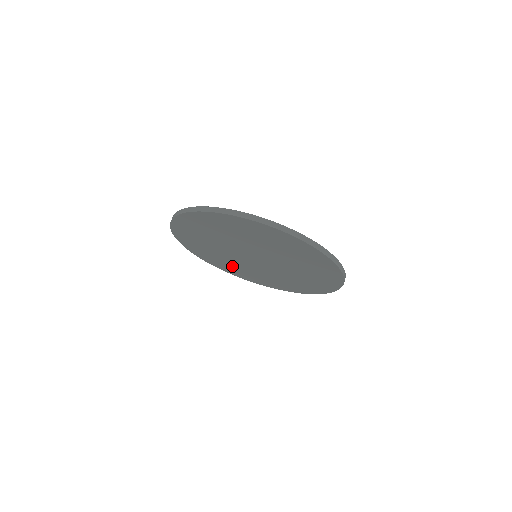
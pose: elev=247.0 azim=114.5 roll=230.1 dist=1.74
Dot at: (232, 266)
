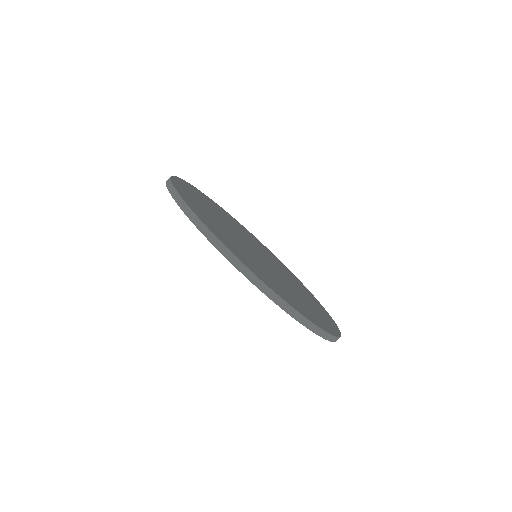
Dot at: occluded
